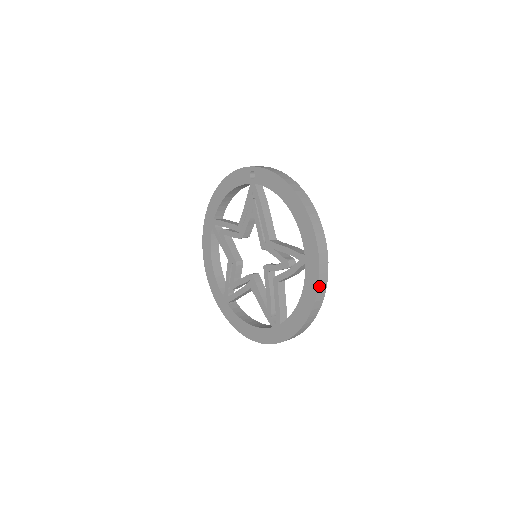
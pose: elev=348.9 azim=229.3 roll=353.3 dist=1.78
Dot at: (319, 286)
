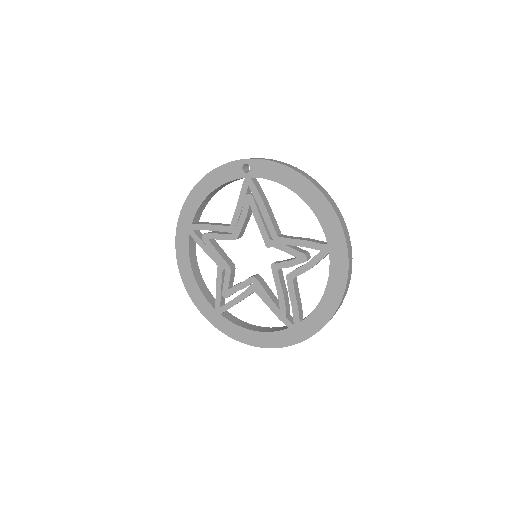
Dot at: (348, 274)
